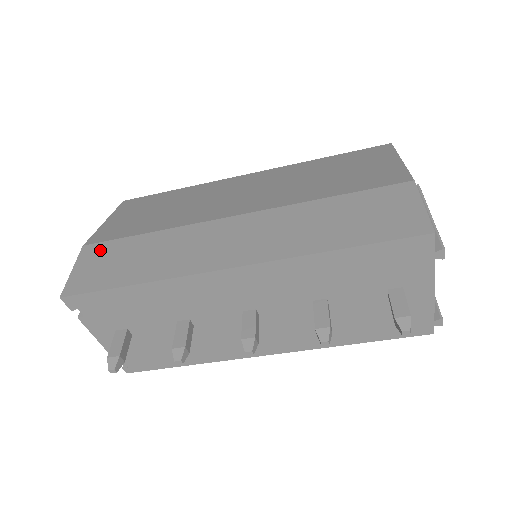
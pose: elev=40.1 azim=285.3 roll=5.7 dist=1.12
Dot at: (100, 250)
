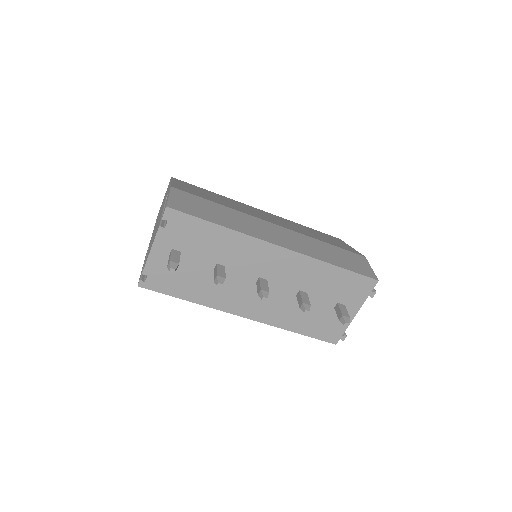
Dot at: (187, 195)
